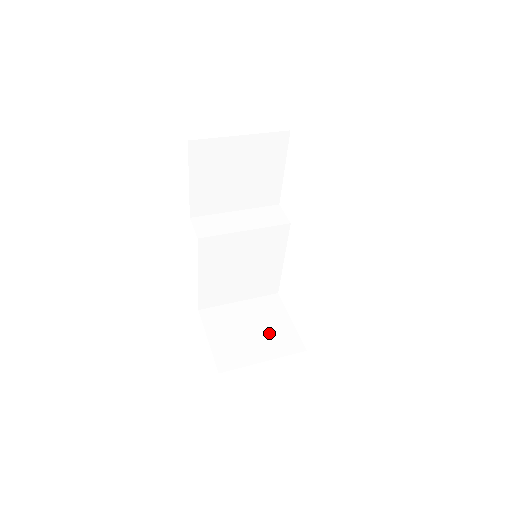
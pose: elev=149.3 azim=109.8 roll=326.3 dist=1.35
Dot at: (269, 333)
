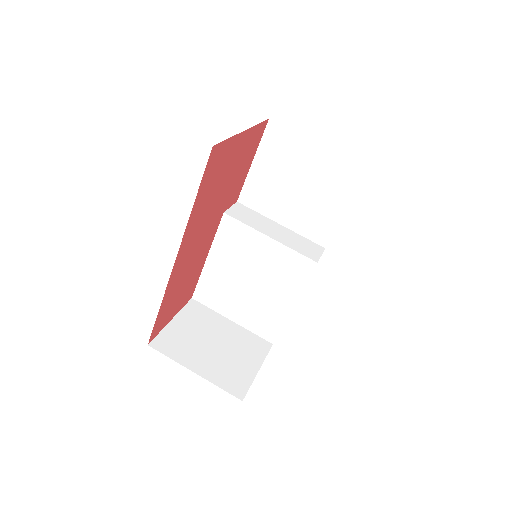
Dot at: (227, 360)
